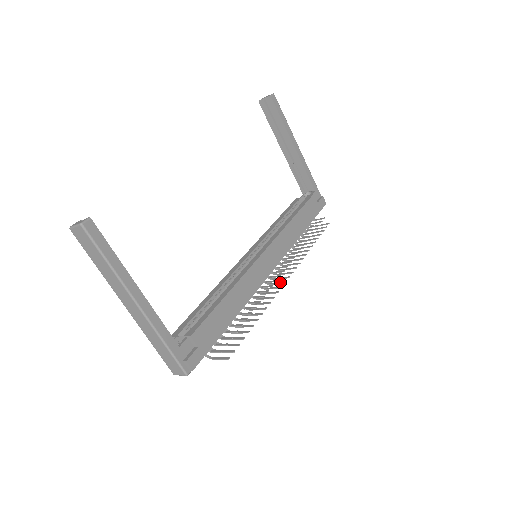
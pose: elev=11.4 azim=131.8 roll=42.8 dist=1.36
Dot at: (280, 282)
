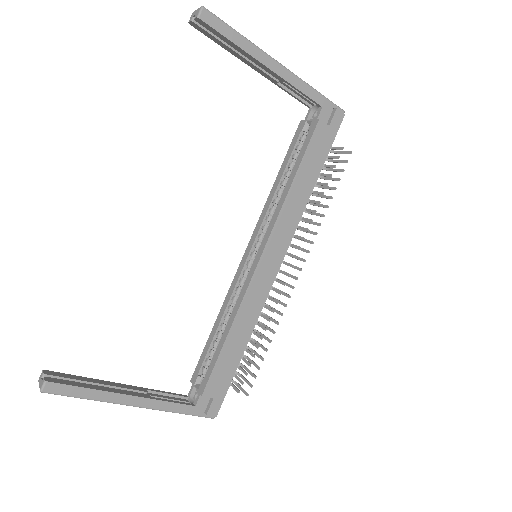
Dot at: (292, 276)
